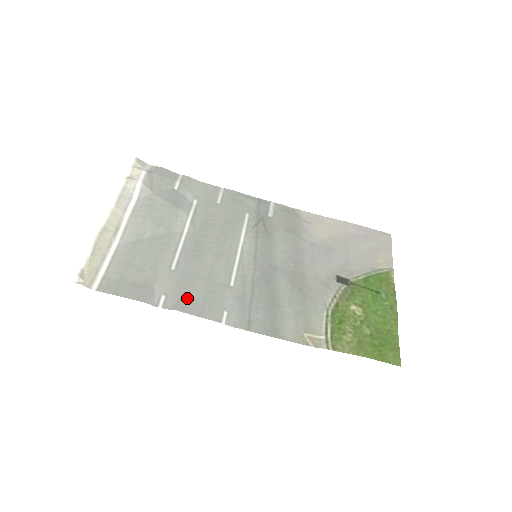
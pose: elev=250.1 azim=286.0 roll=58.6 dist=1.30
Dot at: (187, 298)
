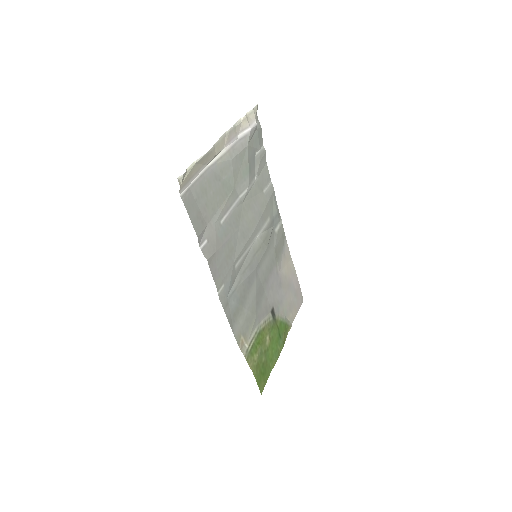
Dot at: (216, 255)
